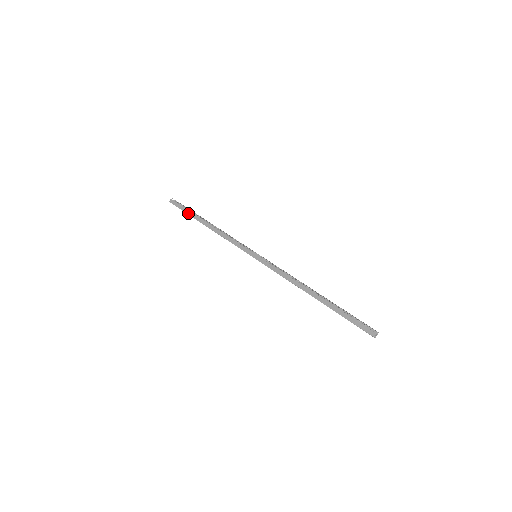
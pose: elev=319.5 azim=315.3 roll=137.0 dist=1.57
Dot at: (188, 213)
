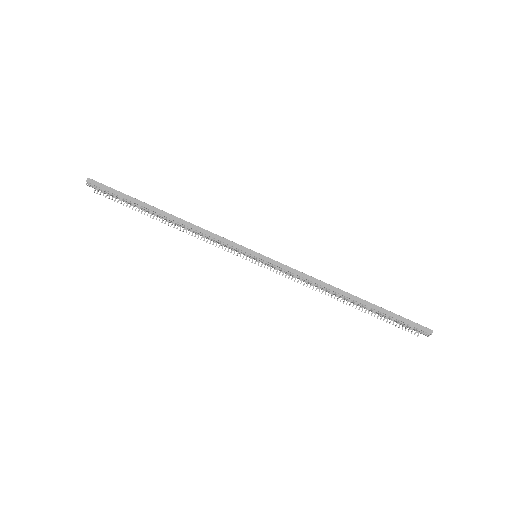
Dot at: occluded
